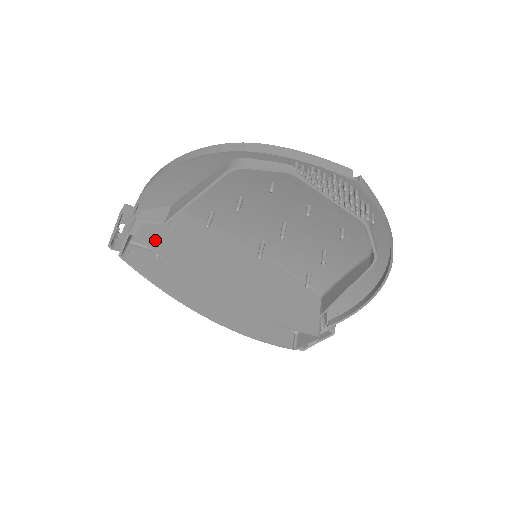
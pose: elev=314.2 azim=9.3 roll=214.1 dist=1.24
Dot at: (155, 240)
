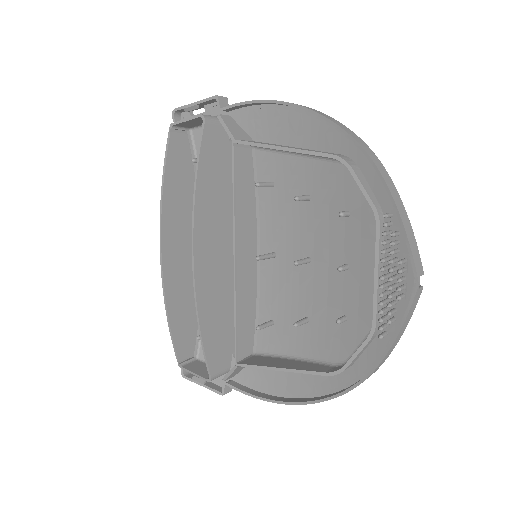
Dot at: (210, 145)
